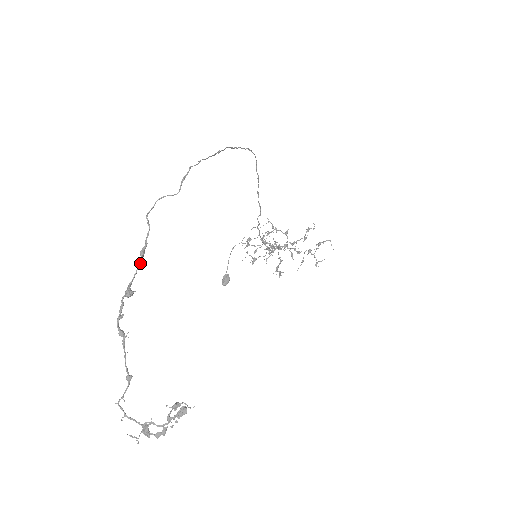
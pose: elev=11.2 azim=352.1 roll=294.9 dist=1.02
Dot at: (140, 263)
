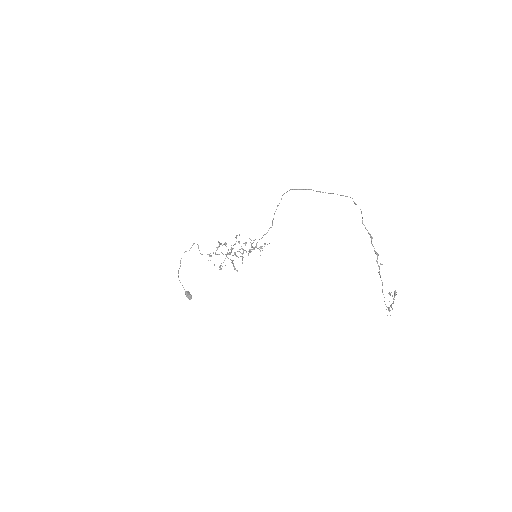
Dot at: occluded
